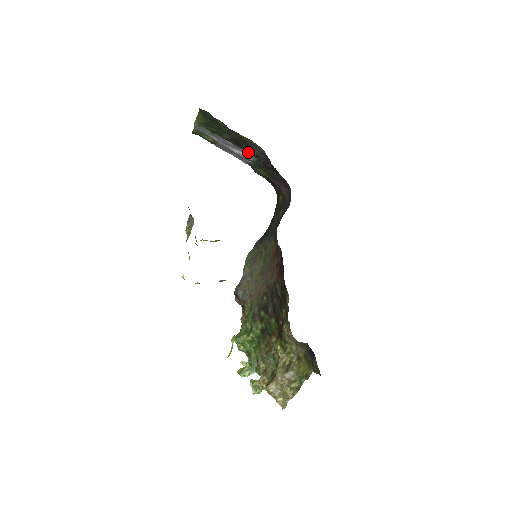
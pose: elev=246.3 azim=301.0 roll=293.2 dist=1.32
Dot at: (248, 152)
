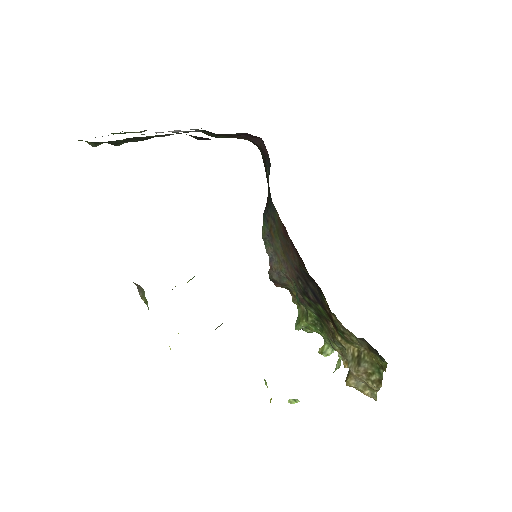
Dot at: occluded
